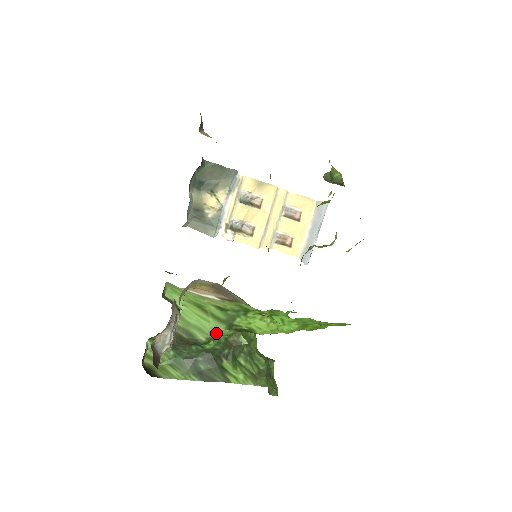
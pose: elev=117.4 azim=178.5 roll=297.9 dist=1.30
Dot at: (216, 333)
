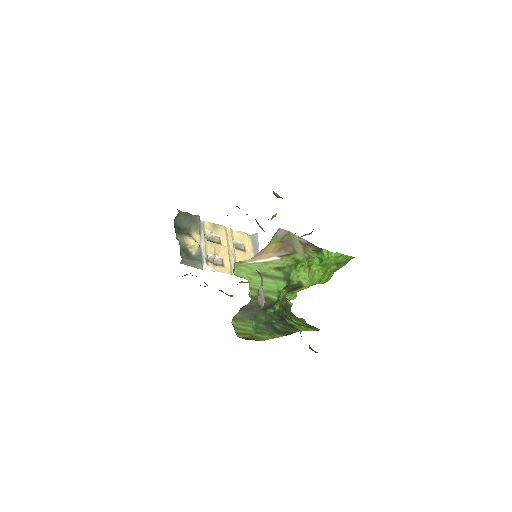
Dot at: (281, 290)
